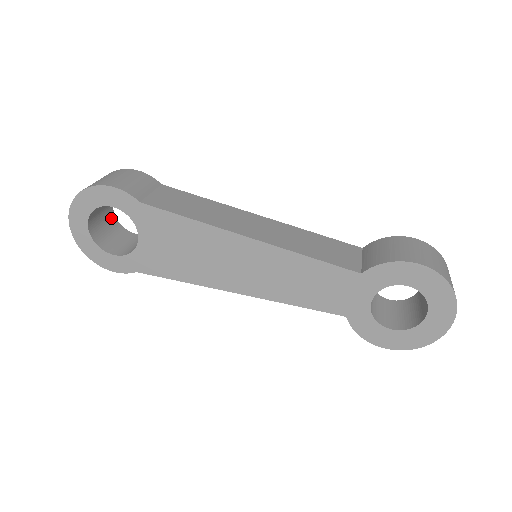
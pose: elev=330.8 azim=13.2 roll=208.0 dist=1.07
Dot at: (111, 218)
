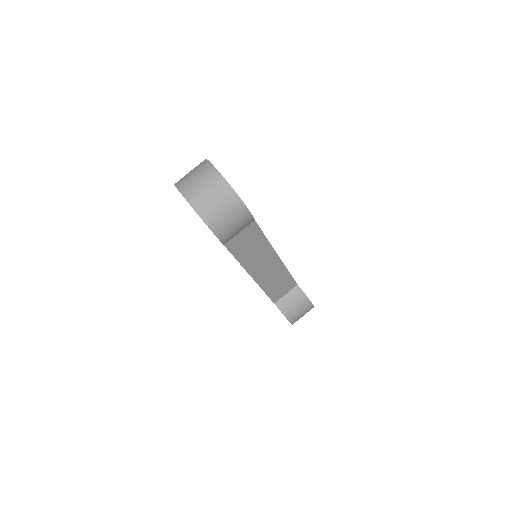
Dot at: occluded
